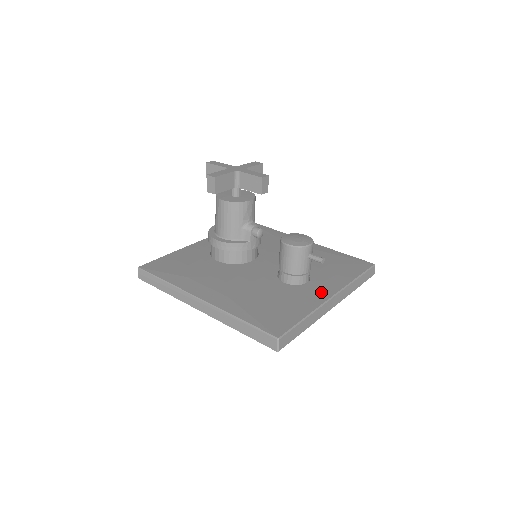
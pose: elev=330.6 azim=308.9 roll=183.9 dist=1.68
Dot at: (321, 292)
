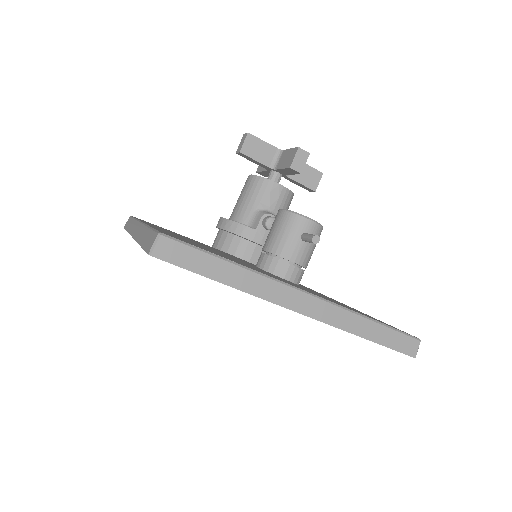
Dot at: (293, 284)
